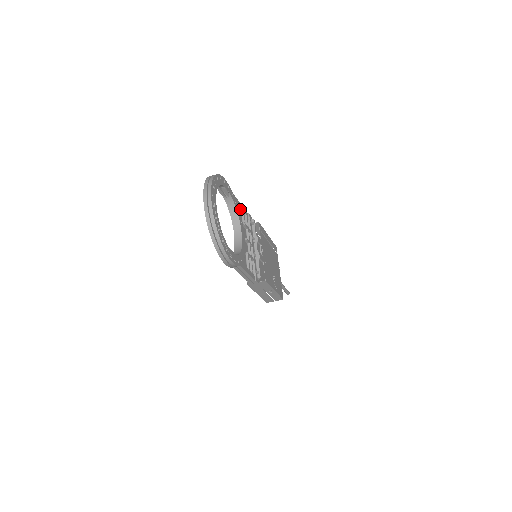
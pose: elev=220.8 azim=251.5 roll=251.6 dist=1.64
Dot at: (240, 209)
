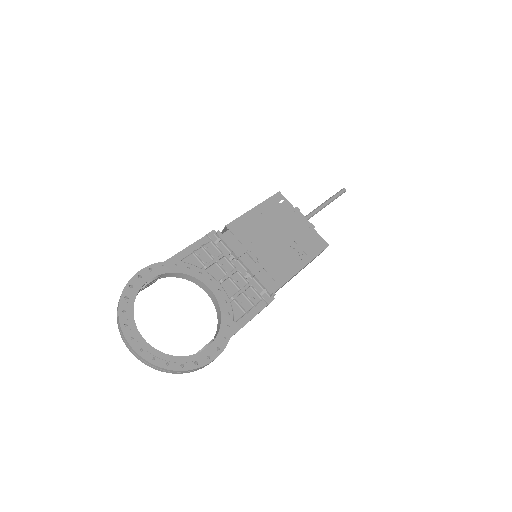
Dot at: (189, 255)
